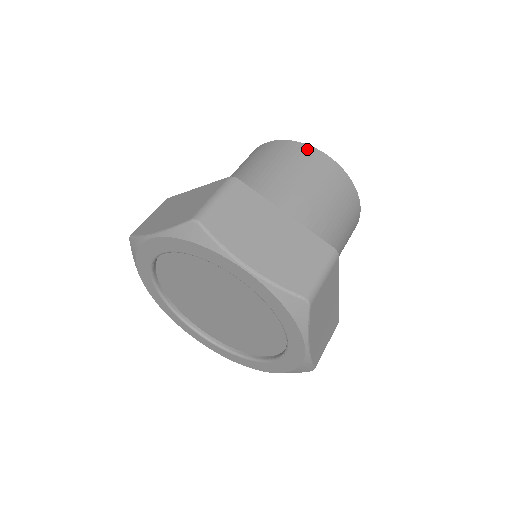
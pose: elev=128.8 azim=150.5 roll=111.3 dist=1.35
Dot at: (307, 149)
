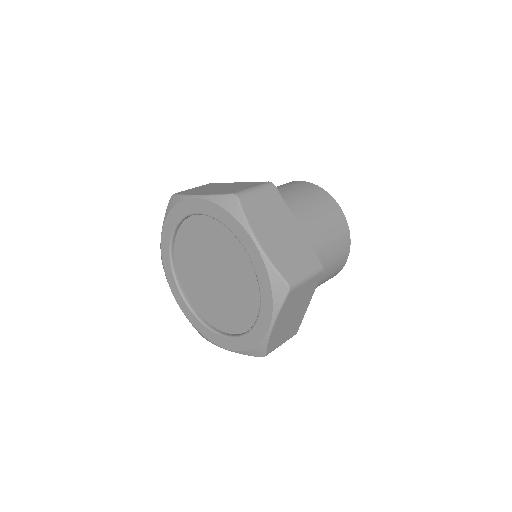
Dot at: (328, 196)
